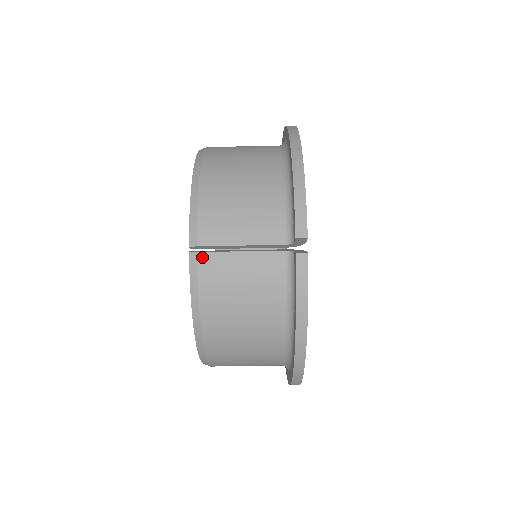
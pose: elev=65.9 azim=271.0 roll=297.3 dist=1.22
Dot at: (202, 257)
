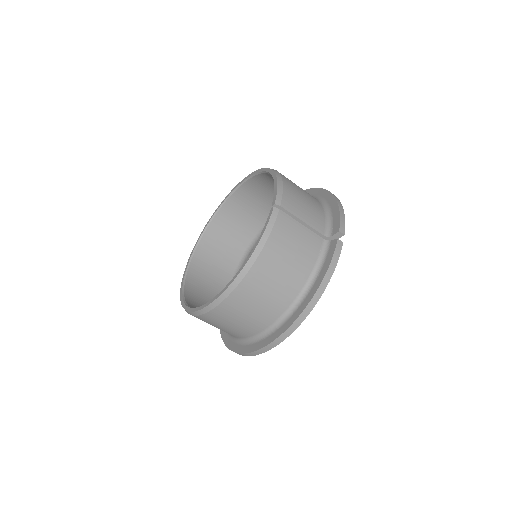
Dot at: (281, 213)
